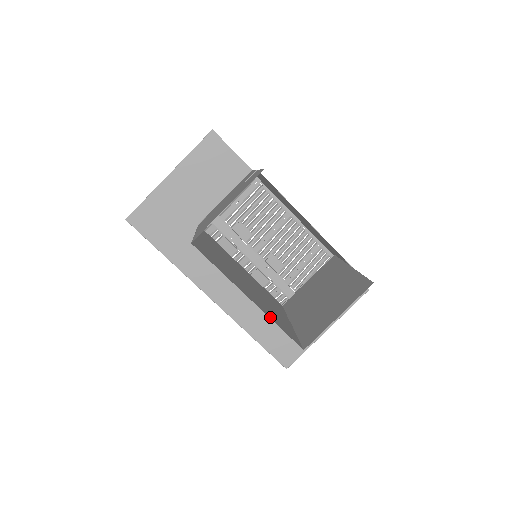
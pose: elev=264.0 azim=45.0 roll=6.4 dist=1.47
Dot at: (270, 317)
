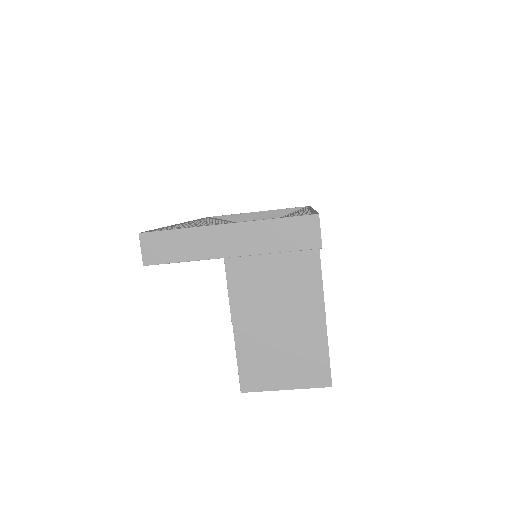
Dot at: occluded
